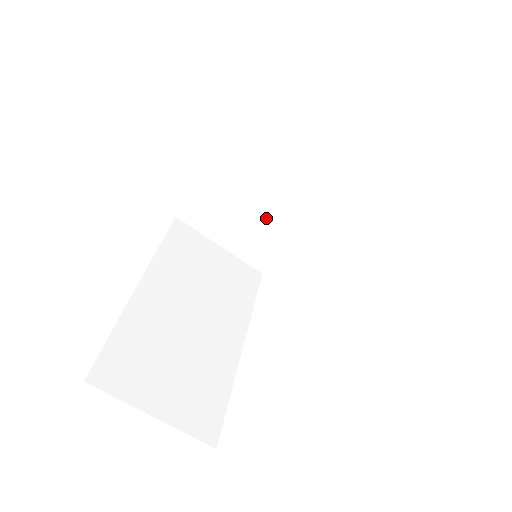
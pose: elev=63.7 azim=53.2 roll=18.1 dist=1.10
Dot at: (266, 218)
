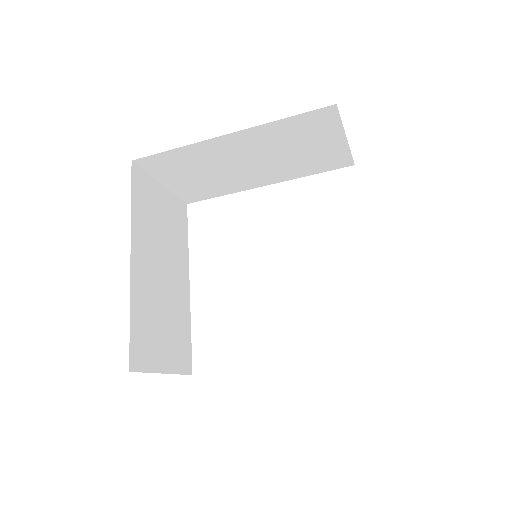
Dot at: (222, 177)
